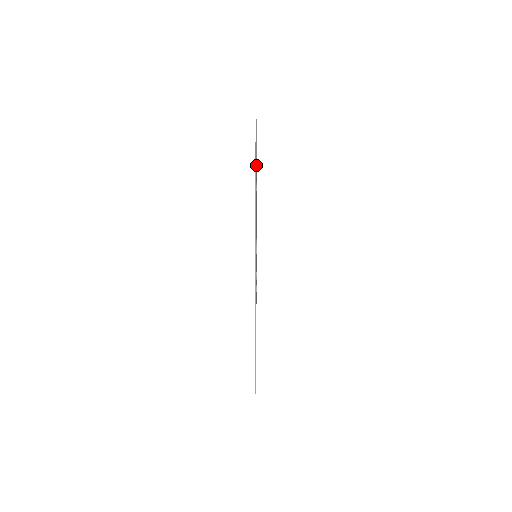
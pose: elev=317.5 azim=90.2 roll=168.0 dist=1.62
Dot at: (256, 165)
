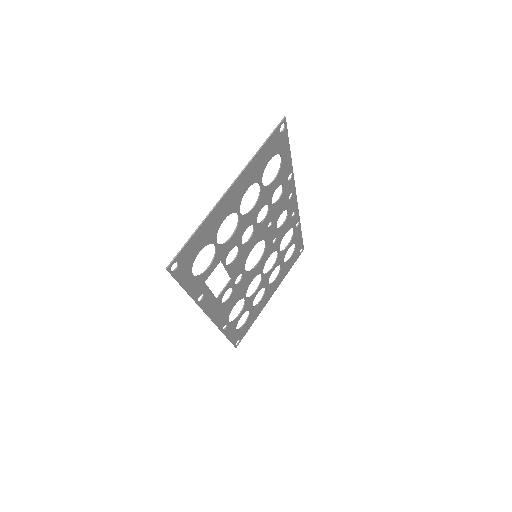
Dot at: (192, 244)
